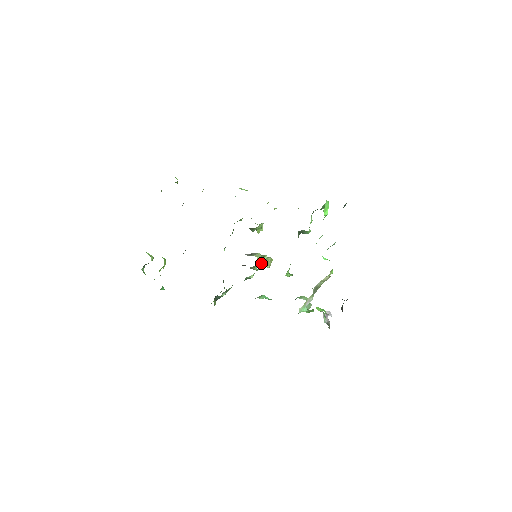
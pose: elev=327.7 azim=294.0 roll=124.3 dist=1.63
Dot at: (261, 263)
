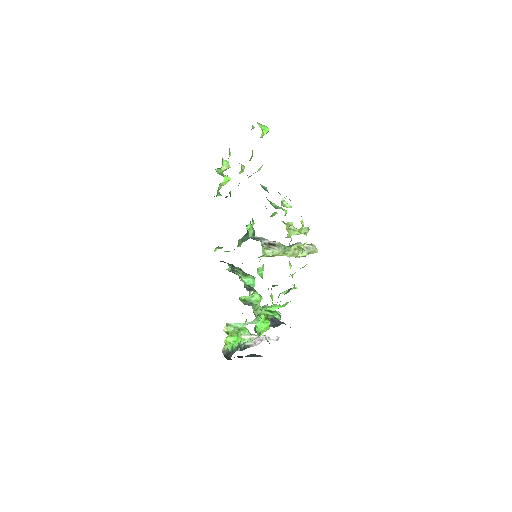
Dot at: occluded
